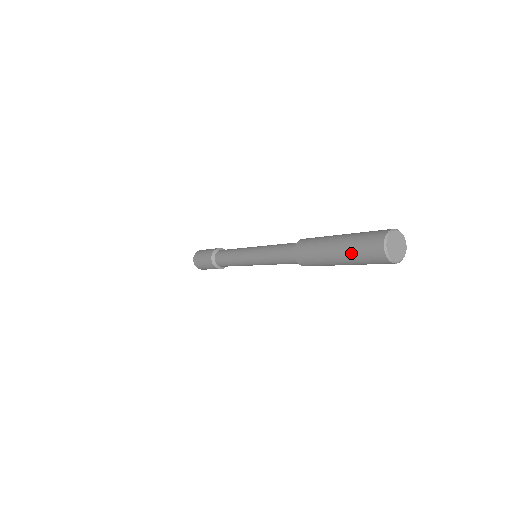
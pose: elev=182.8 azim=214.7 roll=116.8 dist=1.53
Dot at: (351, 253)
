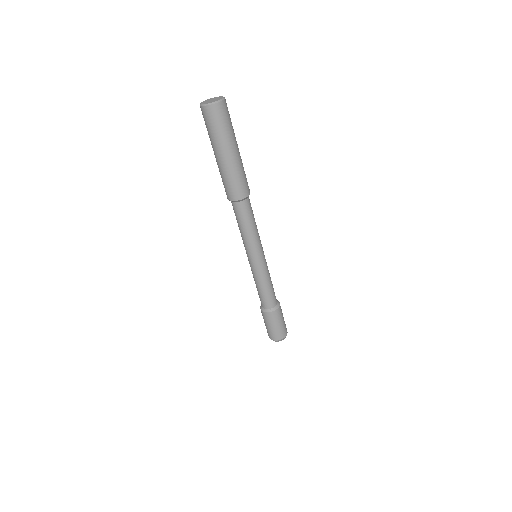
Dot at: (209, 137)
